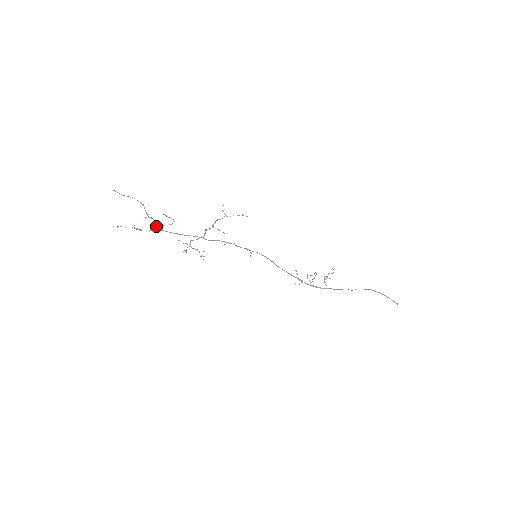
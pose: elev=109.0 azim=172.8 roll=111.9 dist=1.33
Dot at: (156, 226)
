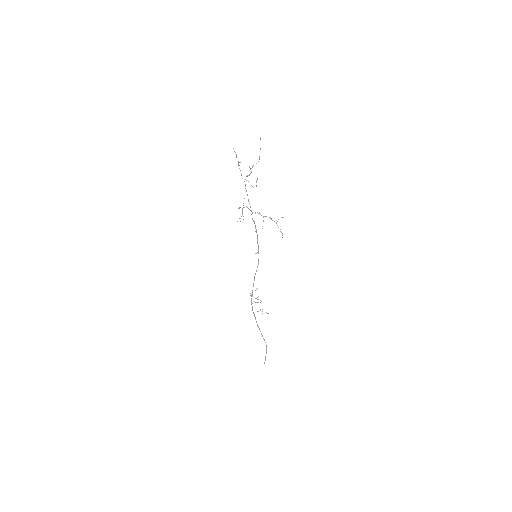
Dot at: occluded
